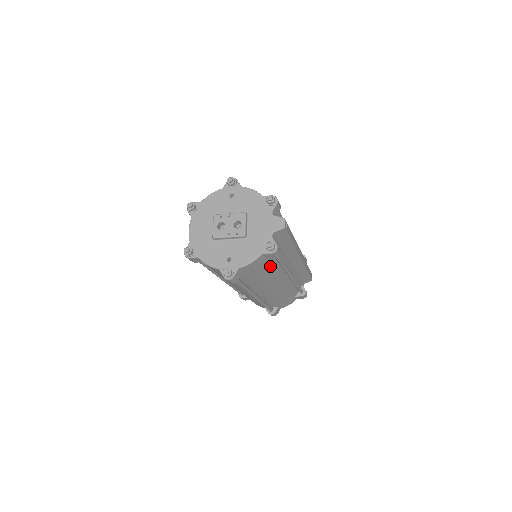
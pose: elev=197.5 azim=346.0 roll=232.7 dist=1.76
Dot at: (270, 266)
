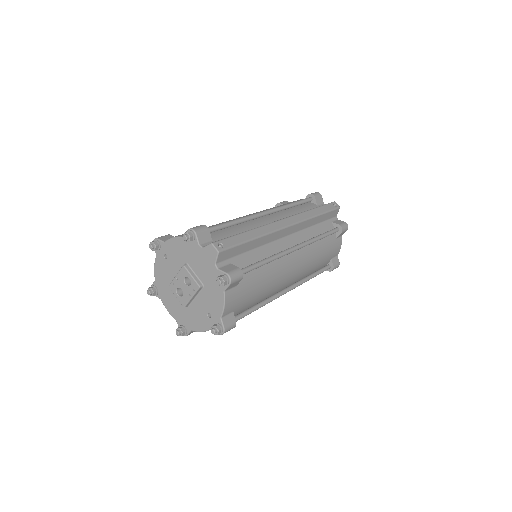
Dot at: (254, 278)
